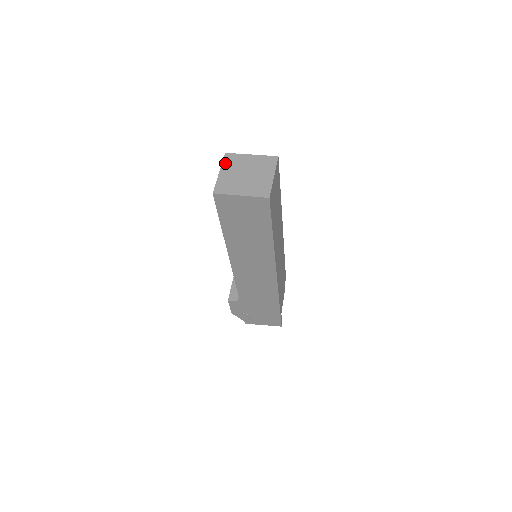
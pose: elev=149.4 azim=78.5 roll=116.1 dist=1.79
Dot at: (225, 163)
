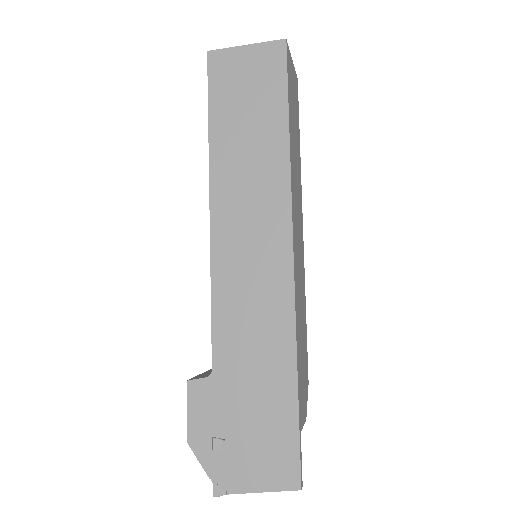
Dot at: occluded
